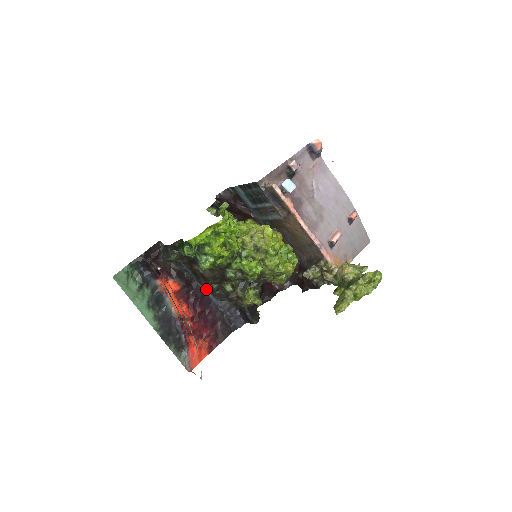
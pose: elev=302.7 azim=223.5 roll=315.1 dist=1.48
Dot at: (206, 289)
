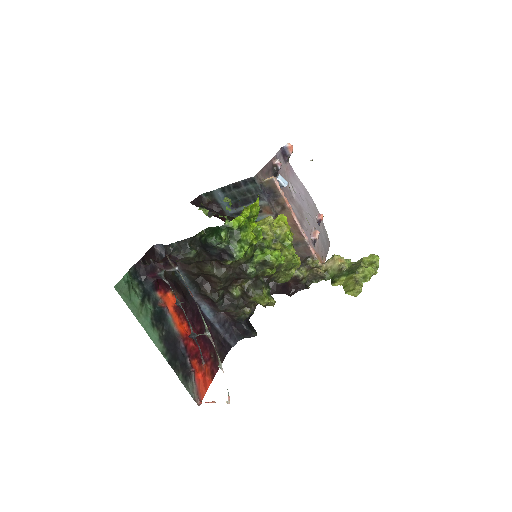
Dot at: (211, 298)
